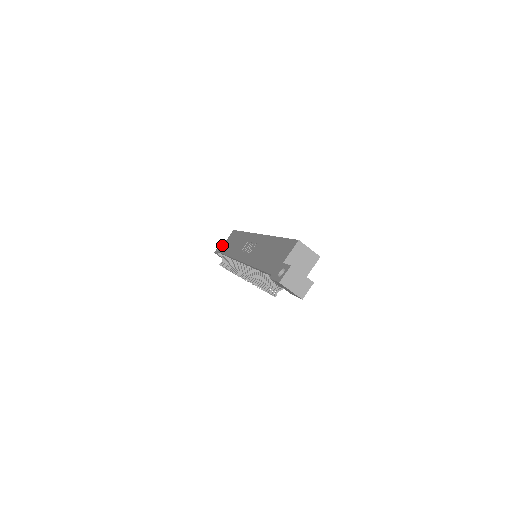
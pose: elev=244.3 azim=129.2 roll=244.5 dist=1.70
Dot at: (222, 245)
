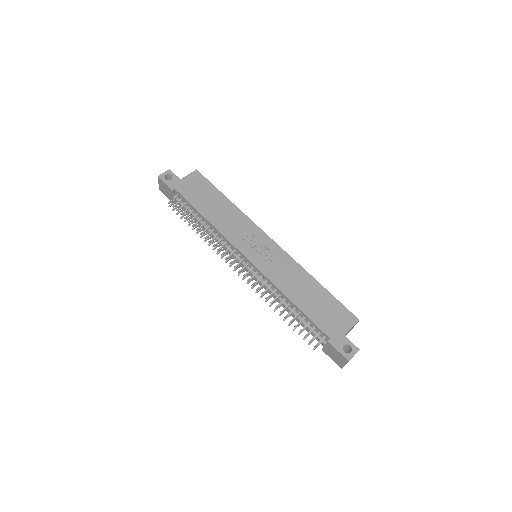
Dot at: (178, 180)
